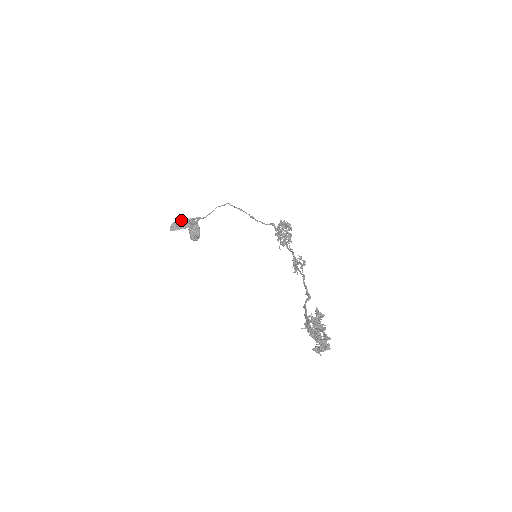
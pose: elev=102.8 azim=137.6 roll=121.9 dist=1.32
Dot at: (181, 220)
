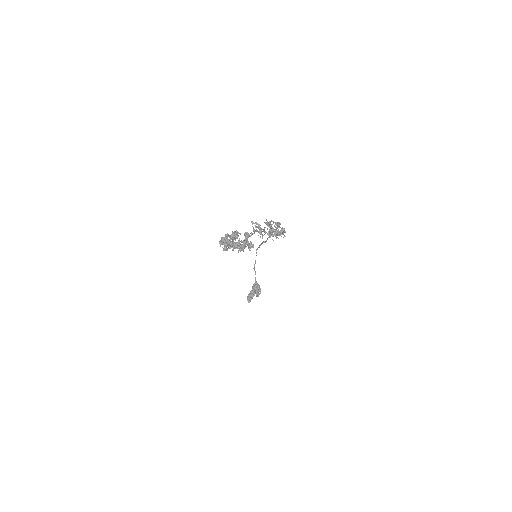
Dot at: (251, 291)
